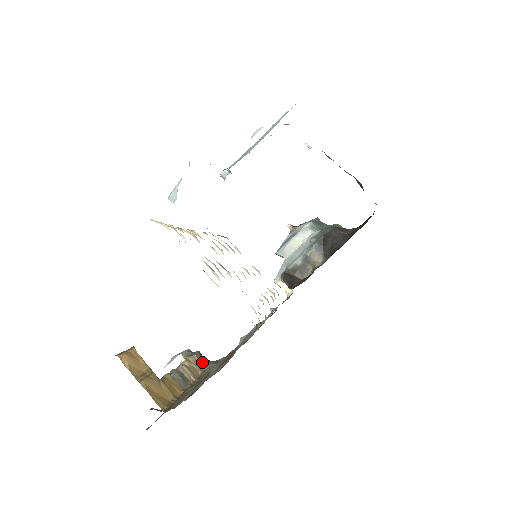
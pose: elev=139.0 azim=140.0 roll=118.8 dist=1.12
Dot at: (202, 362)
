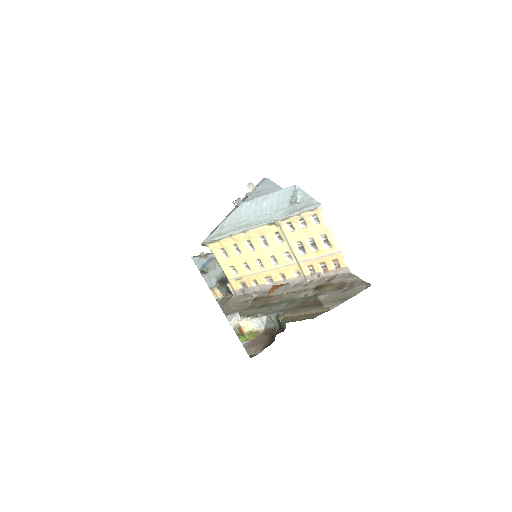
Dot at: occluded
